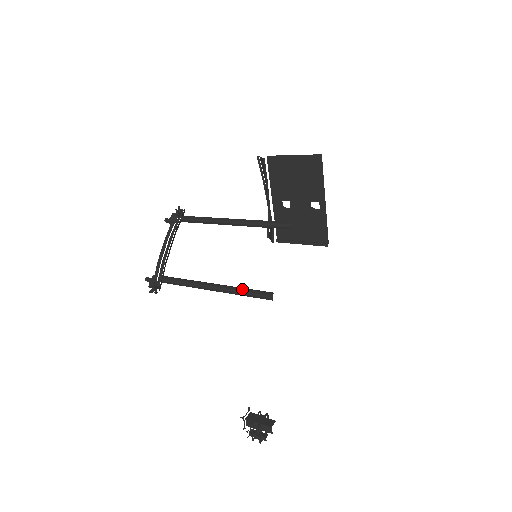
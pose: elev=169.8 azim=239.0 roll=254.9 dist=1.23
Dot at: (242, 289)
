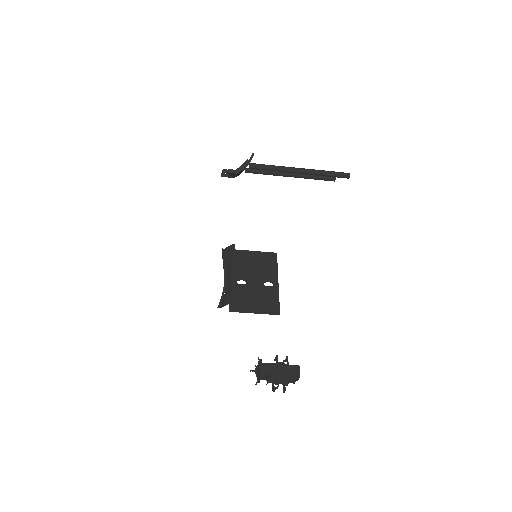
Dot at: (325, 171)
